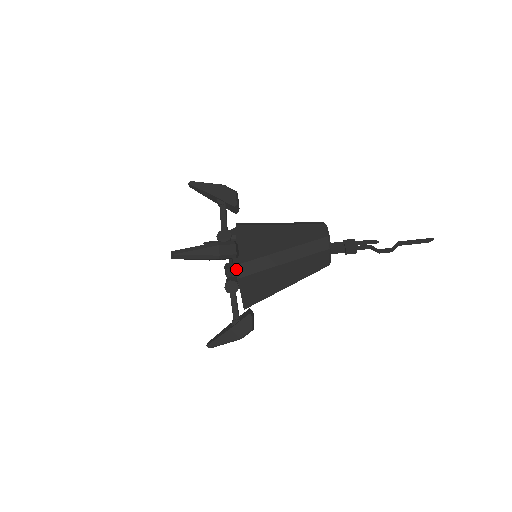
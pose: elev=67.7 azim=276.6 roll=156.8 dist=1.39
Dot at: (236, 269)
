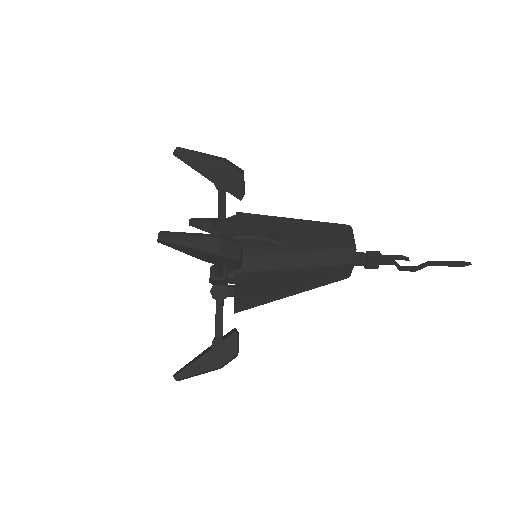
Dot at: occluded
